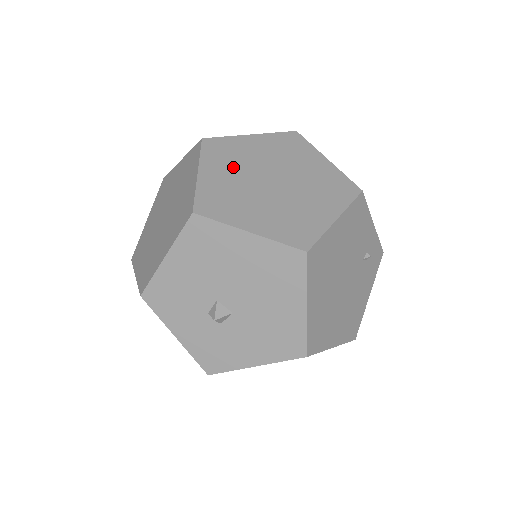
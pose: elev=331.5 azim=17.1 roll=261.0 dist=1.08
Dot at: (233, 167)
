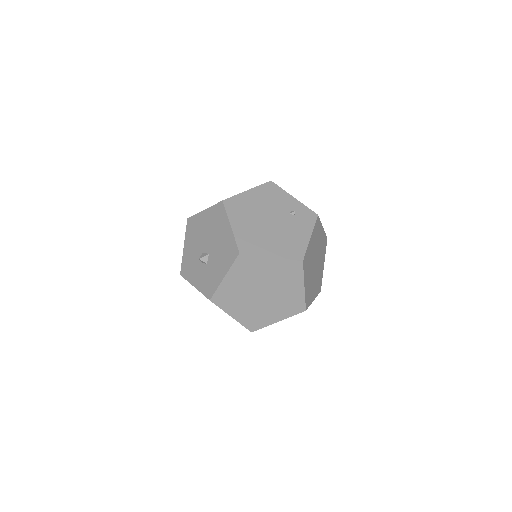
Dot at: occluded
